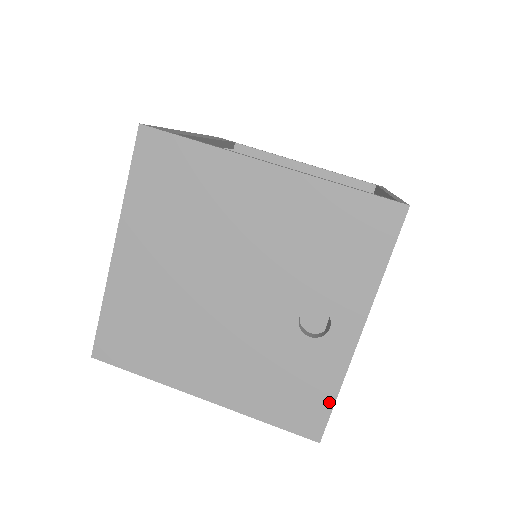
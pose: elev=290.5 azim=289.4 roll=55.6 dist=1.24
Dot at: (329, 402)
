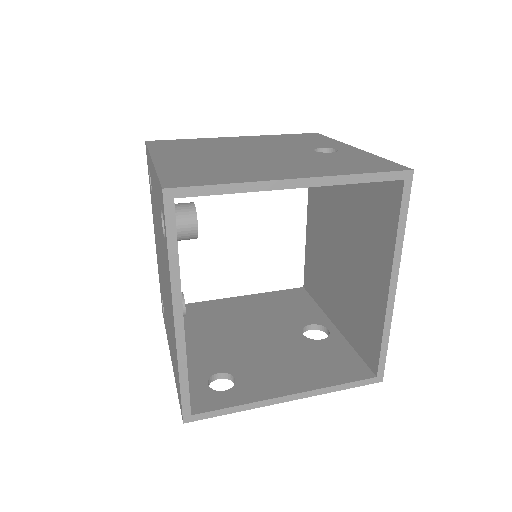
Dot at: (385, 161)
